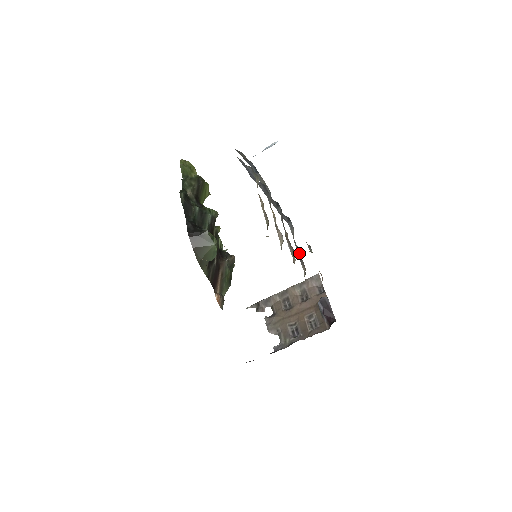
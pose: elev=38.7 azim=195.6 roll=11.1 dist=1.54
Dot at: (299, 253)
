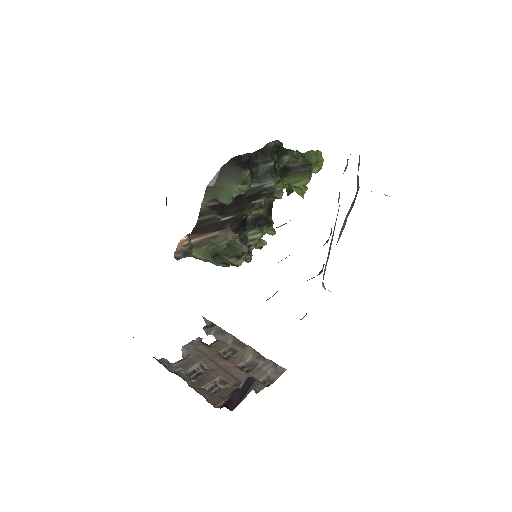
Dot at: occluded
